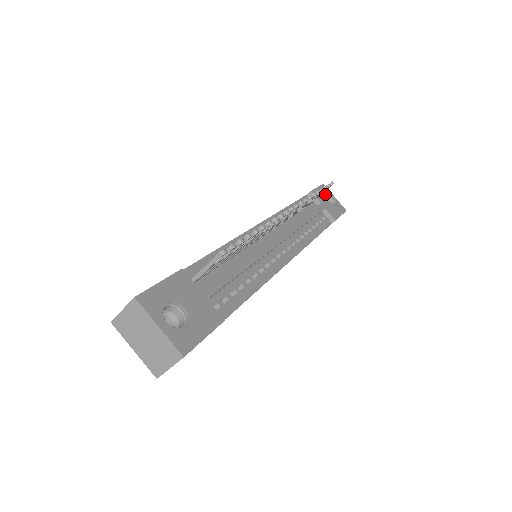
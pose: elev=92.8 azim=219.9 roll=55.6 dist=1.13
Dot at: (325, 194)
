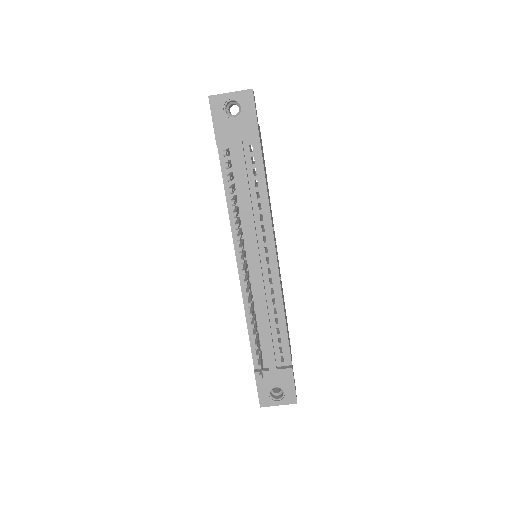
Dot at: (223, 114)
